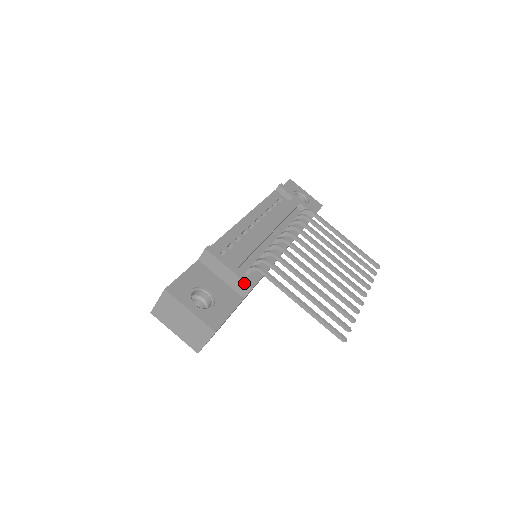
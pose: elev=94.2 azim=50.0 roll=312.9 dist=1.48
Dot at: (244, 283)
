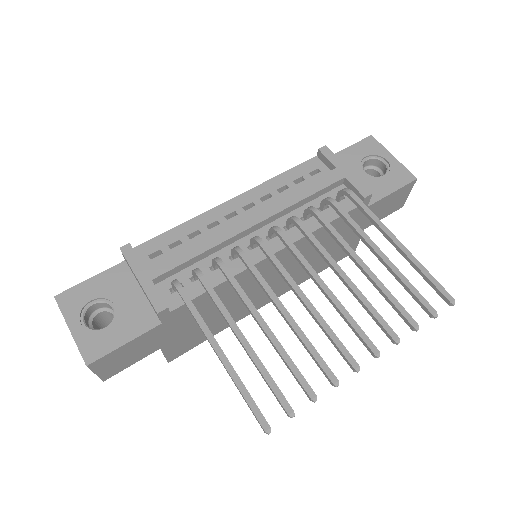
Dot at: (151, 303)
